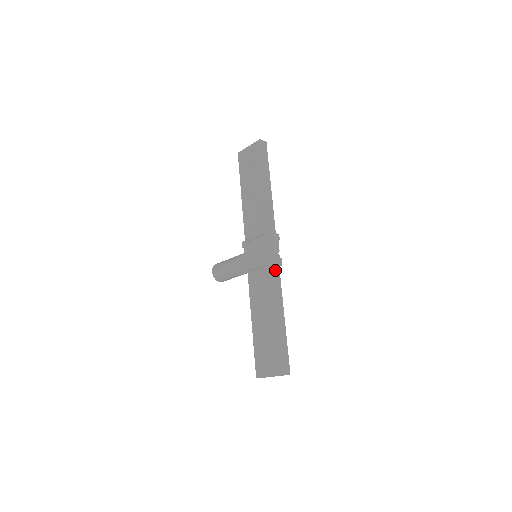
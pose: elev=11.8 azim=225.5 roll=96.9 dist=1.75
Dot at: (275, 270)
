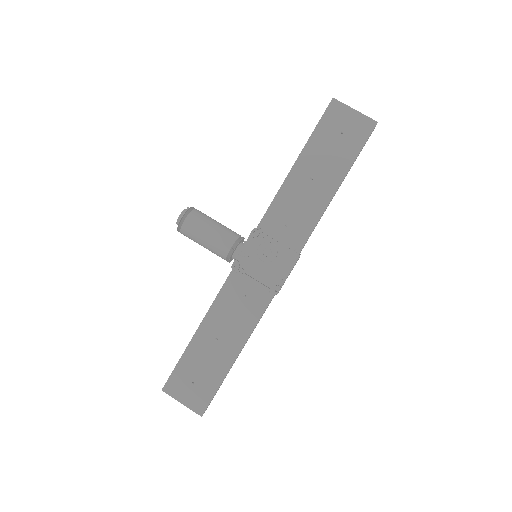
Dot at: occluded
